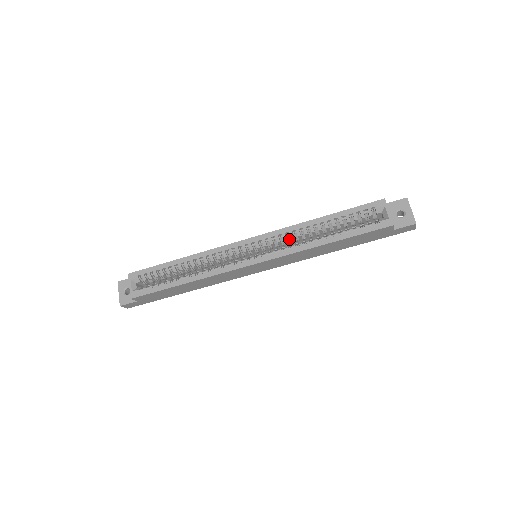
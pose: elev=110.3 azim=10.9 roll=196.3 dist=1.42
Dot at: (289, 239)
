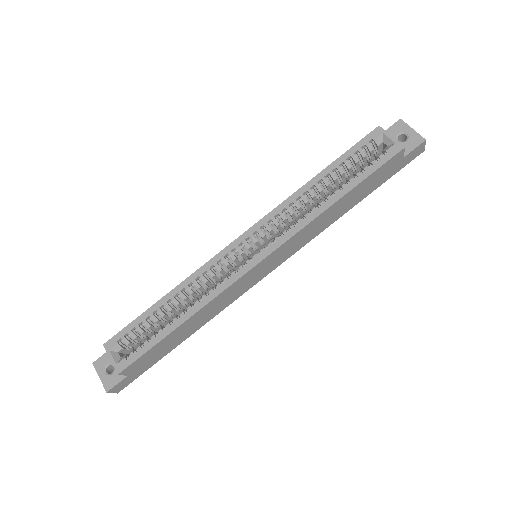
Dot at: (288, 219)
